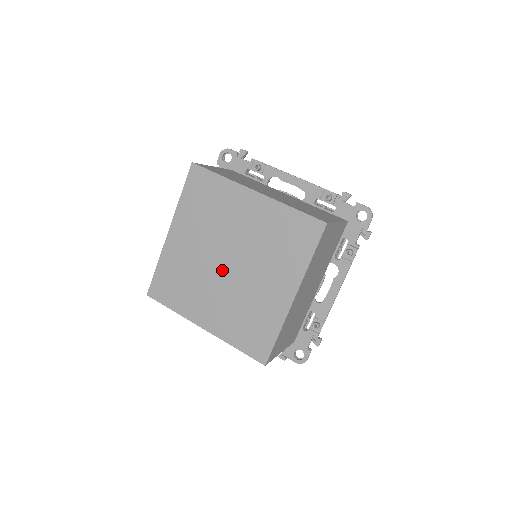
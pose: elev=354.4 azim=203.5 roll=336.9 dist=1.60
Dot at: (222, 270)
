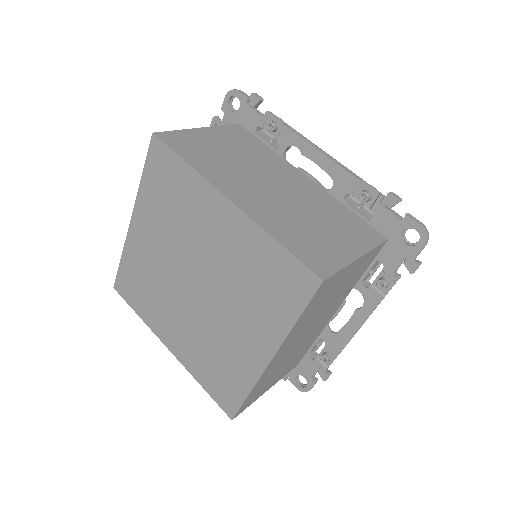
Dot at: (188, 292)
